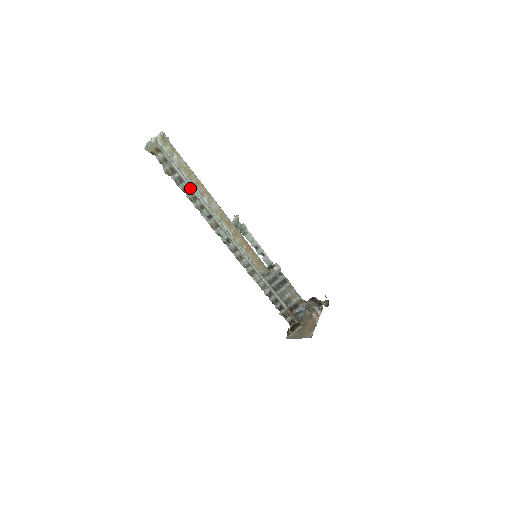
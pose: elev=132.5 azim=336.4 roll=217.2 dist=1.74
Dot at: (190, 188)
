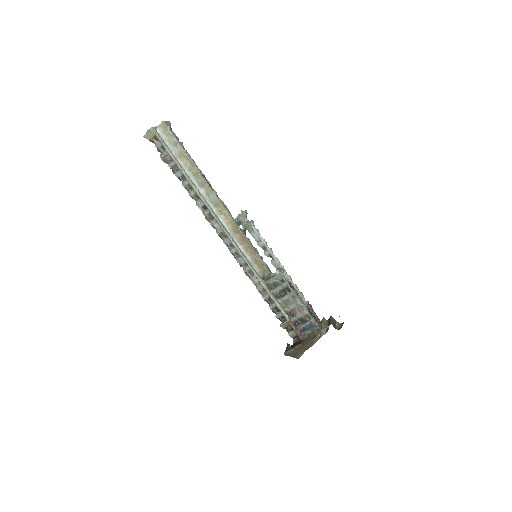
Dot at: (185, 177)
